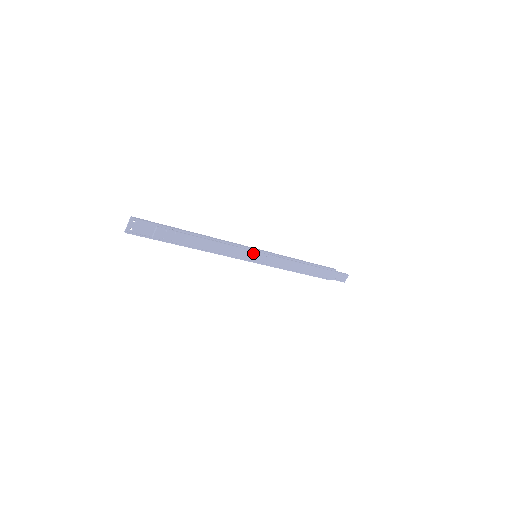
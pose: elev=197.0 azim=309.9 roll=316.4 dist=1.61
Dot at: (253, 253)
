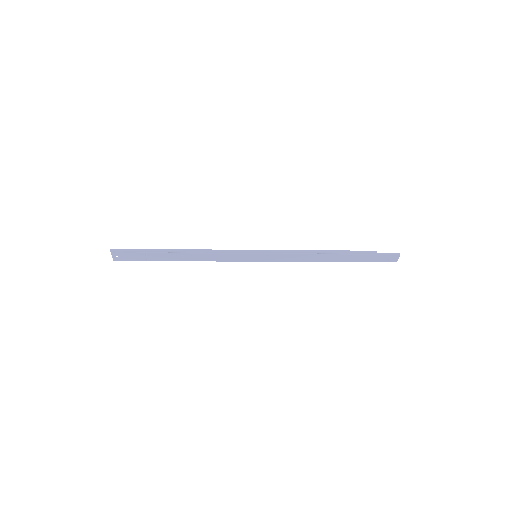
Dot at: (249, 255)
